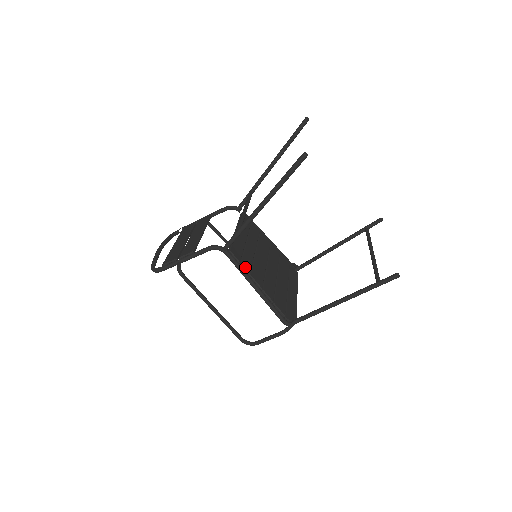
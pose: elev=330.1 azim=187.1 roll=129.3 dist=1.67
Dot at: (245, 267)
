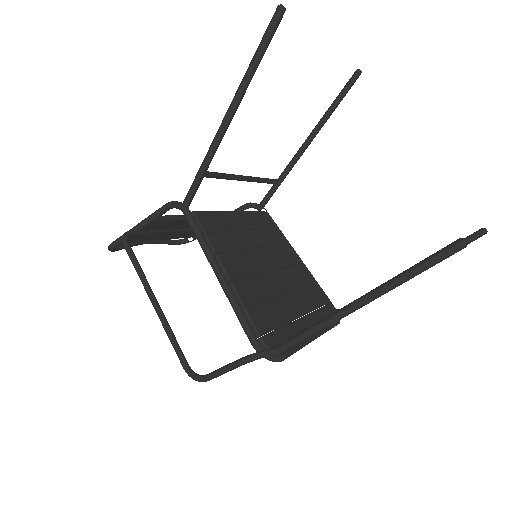
Dot at: (211, 241)
